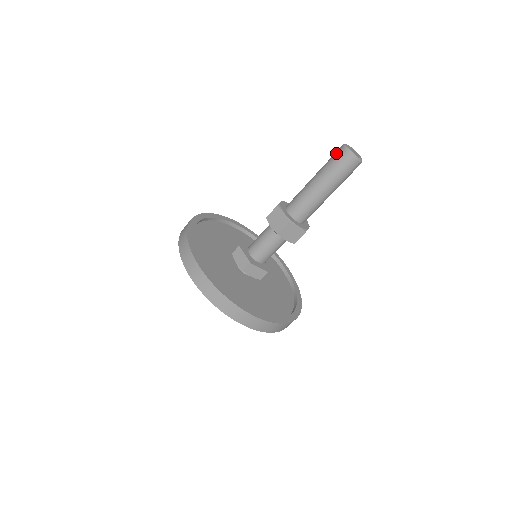
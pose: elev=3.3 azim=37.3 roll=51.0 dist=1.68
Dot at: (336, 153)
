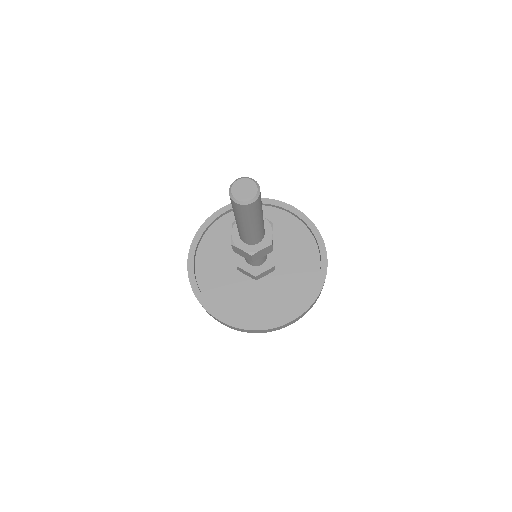
Dot at: occluded
